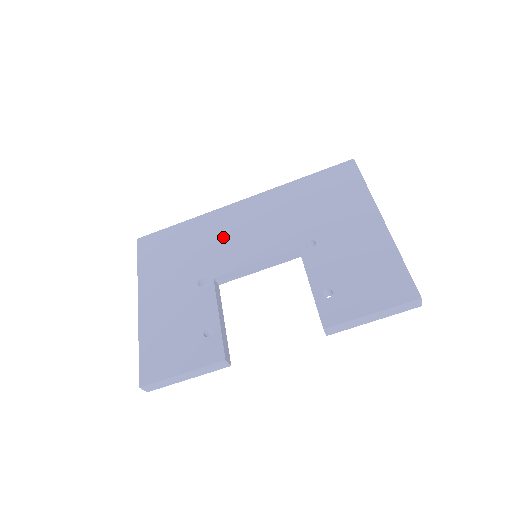
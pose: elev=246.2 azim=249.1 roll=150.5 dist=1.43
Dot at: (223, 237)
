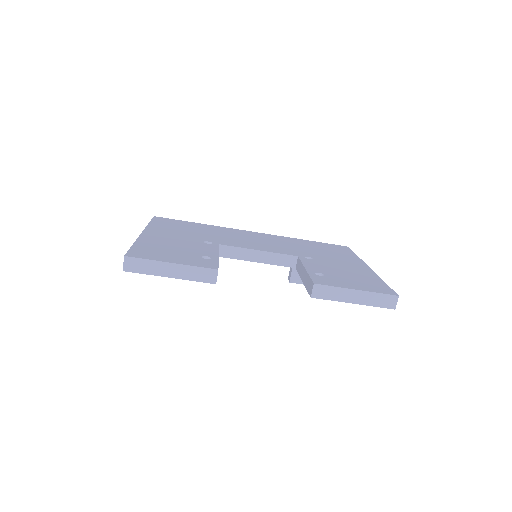
Dot at: (234, 236)
